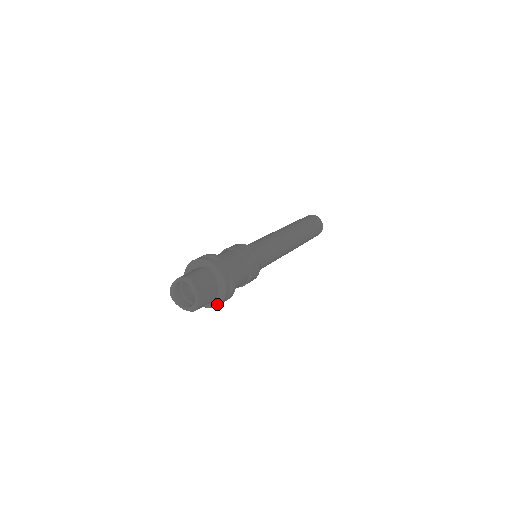
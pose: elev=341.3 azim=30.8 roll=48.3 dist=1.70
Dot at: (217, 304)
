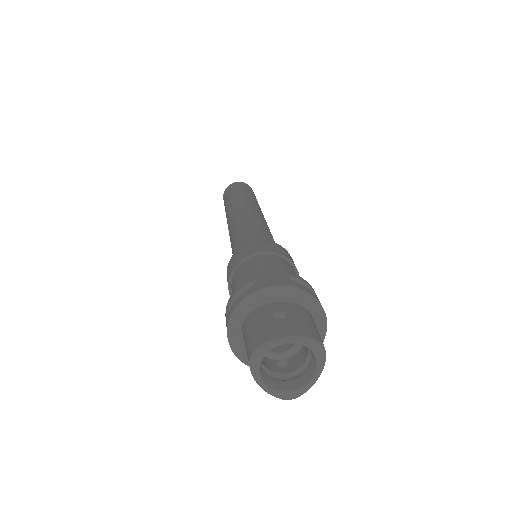
Dot at: occluded
